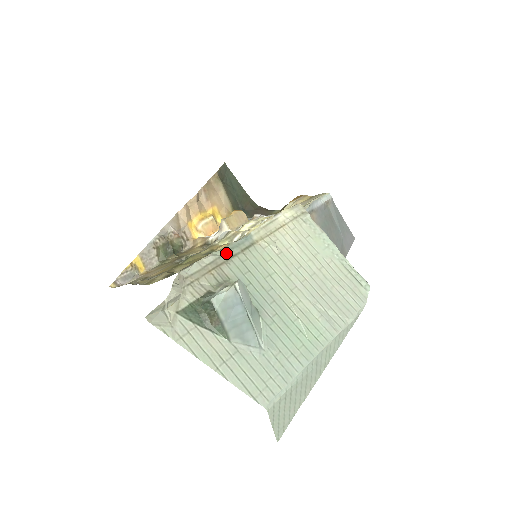
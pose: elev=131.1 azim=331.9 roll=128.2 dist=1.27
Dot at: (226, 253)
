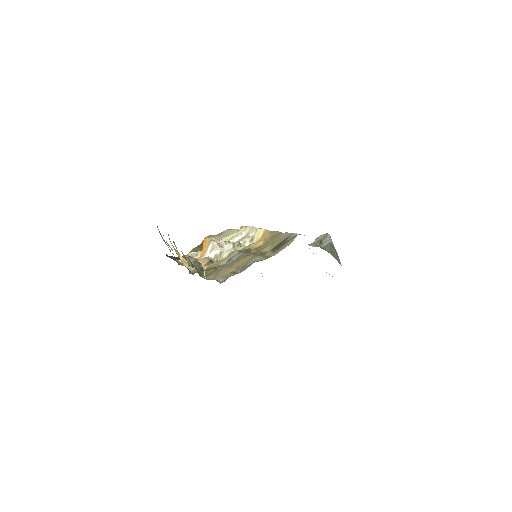
Dot at: occluded
